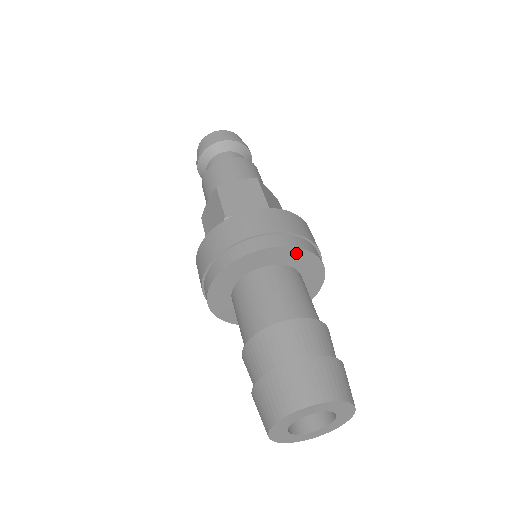
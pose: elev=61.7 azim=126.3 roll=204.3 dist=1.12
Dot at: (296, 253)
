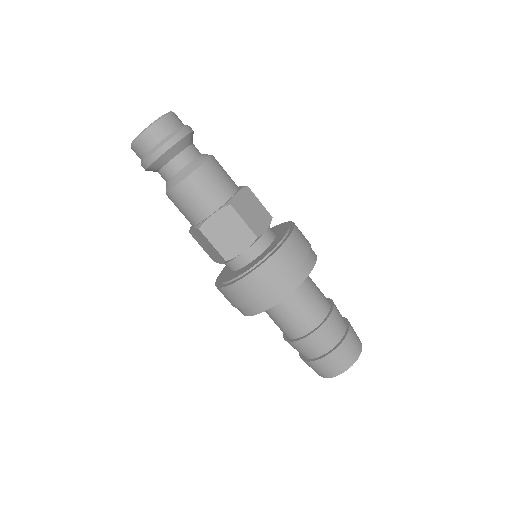
Dot at: (300, 282)
